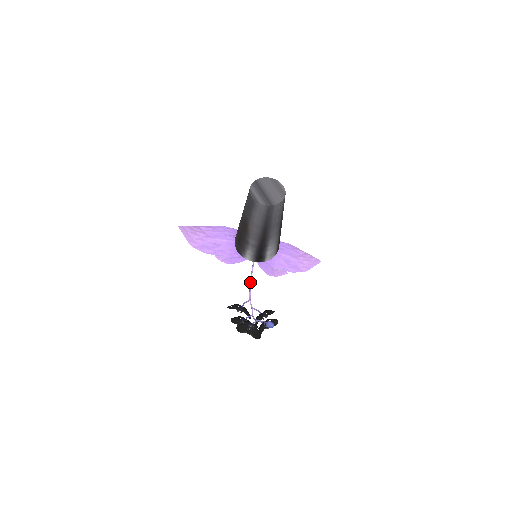
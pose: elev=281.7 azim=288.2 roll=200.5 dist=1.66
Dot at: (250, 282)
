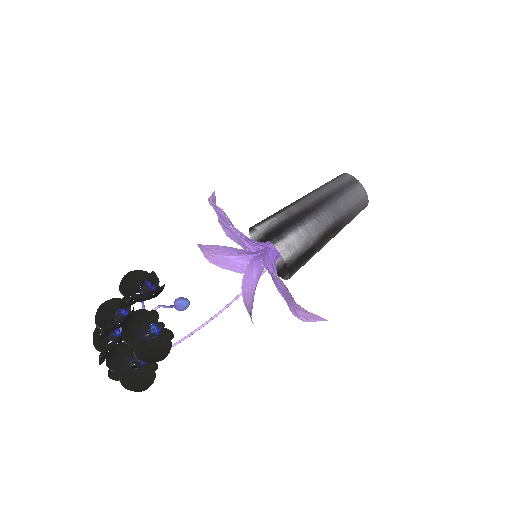
Dot at: occluded
